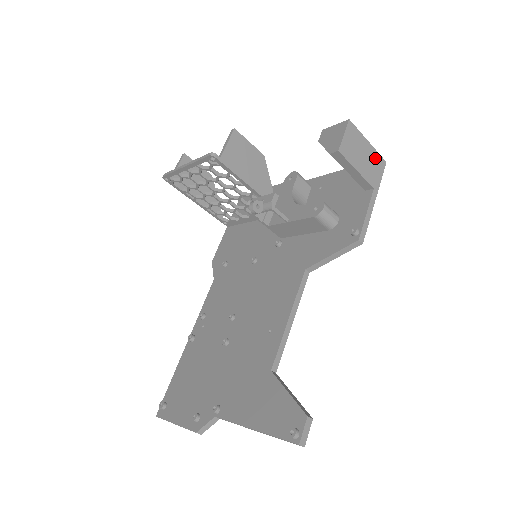
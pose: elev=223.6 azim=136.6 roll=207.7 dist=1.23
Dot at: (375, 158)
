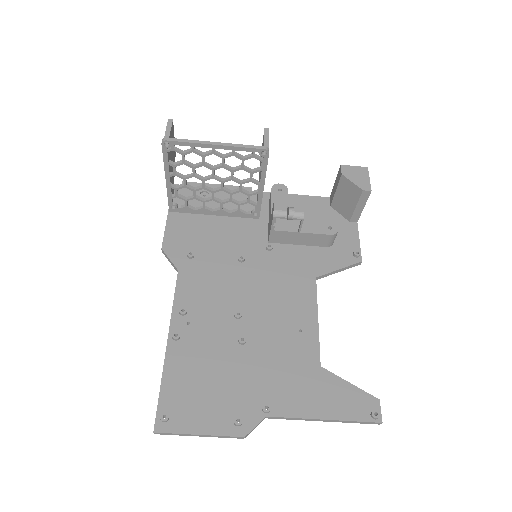
Dot at: occluded
